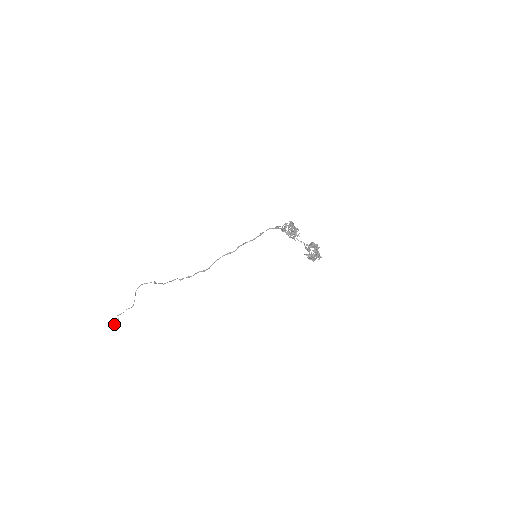
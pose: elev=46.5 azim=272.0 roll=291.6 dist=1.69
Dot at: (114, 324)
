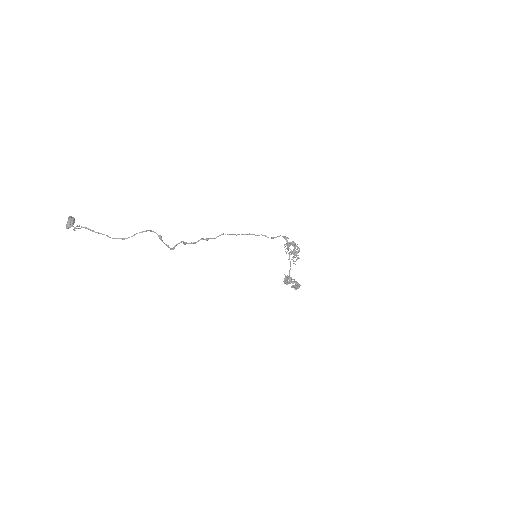
Dot at: occluded
